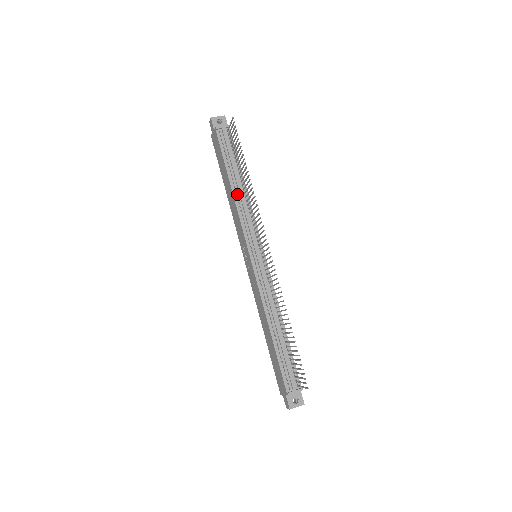
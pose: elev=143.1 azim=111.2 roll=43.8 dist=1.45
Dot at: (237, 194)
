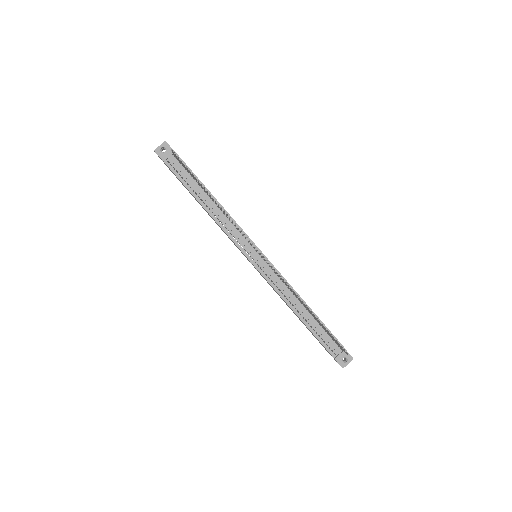
Dot at: occluded
